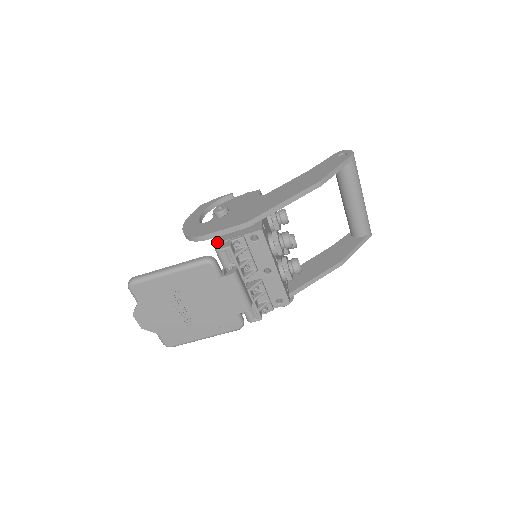
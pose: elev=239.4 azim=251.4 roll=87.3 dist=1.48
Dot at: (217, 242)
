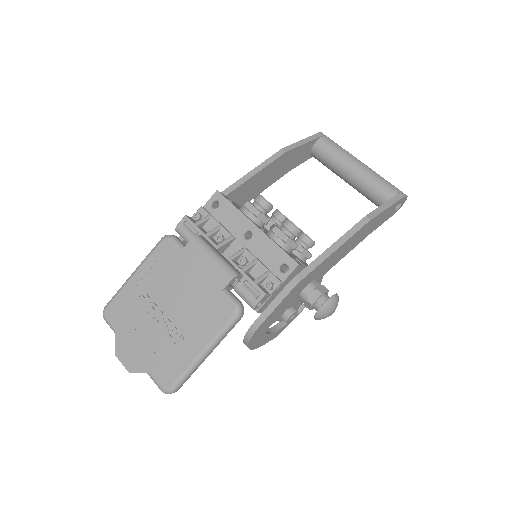
Dot at: occluded
